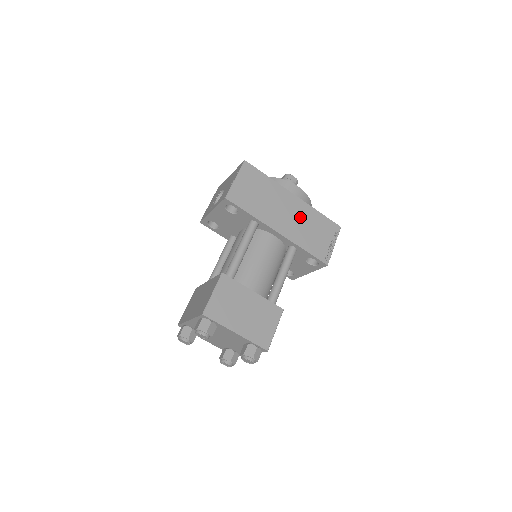
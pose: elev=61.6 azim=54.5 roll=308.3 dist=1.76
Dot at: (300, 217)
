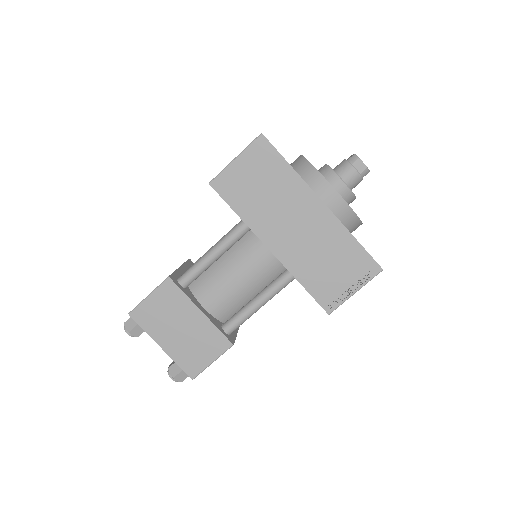
Dot at: (316, 237)
